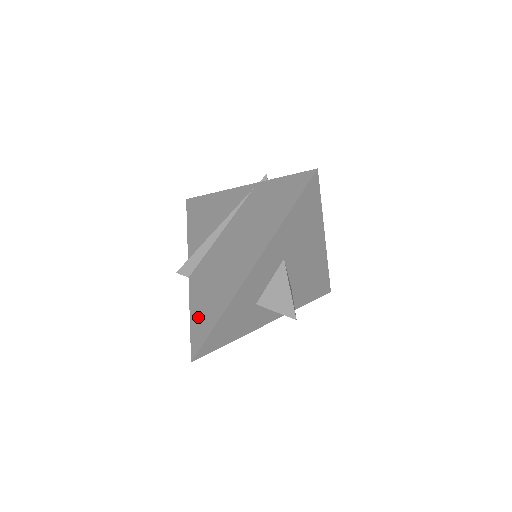
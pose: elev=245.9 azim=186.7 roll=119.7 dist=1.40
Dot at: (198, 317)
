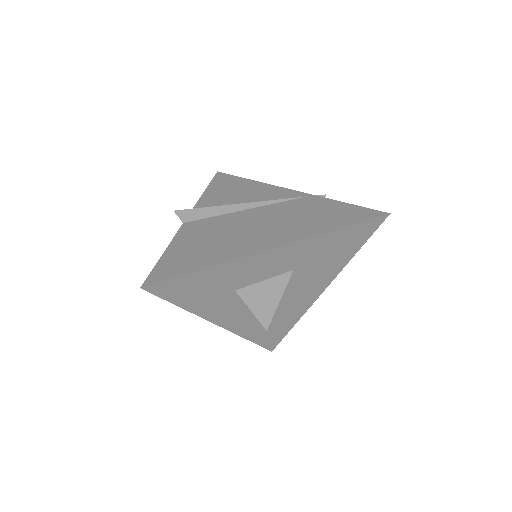
Dot at: (176, 256)
